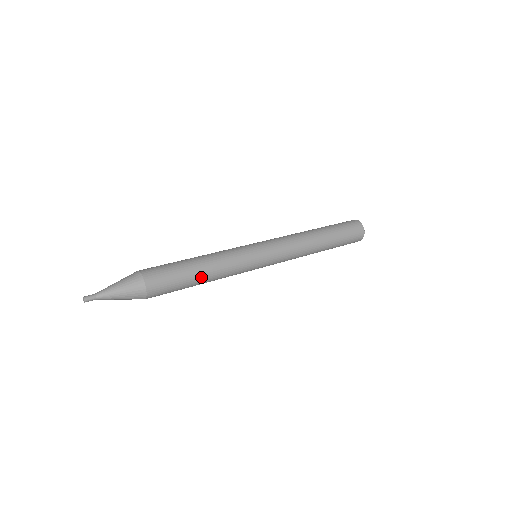
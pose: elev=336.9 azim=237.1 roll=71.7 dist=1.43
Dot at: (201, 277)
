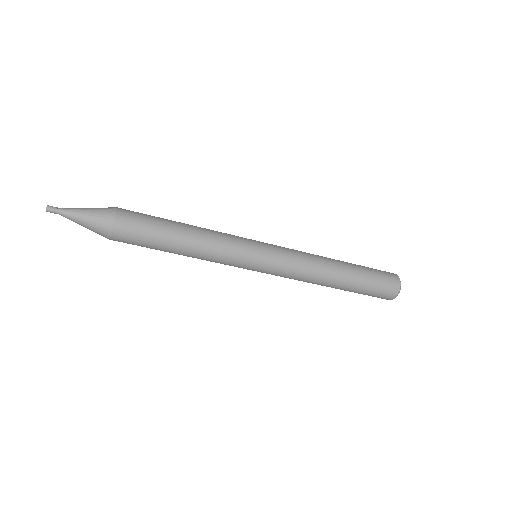
Dot at: (179, 245)
